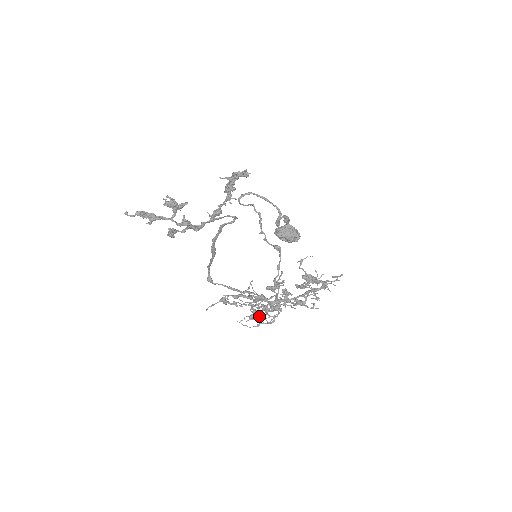
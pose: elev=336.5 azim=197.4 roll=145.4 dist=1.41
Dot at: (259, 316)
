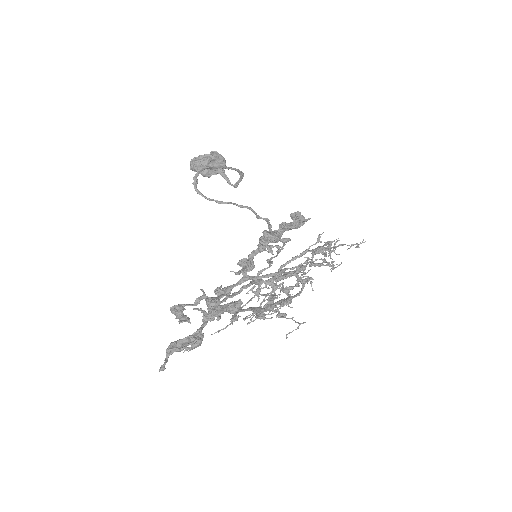
Dot at: (278, 311)
